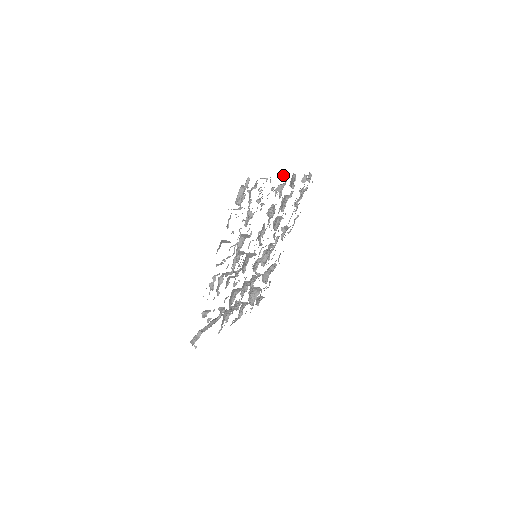
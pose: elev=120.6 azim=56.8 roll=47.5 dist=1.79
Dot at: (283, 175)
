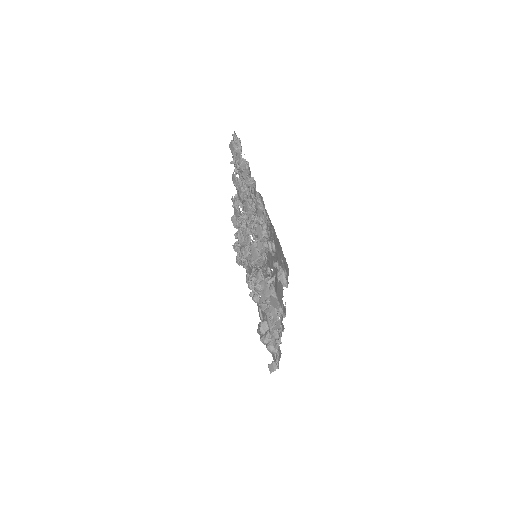
Dot at: (232, 197)
